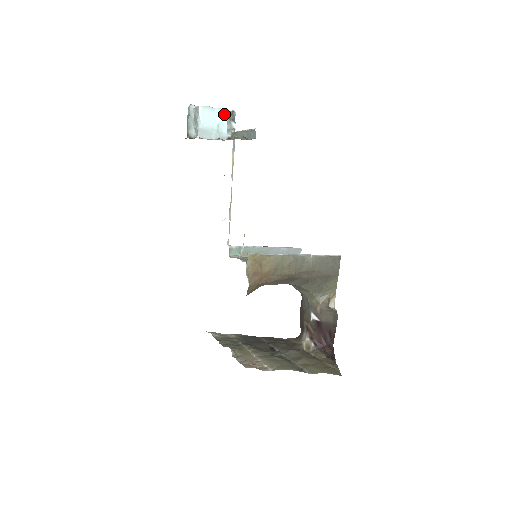
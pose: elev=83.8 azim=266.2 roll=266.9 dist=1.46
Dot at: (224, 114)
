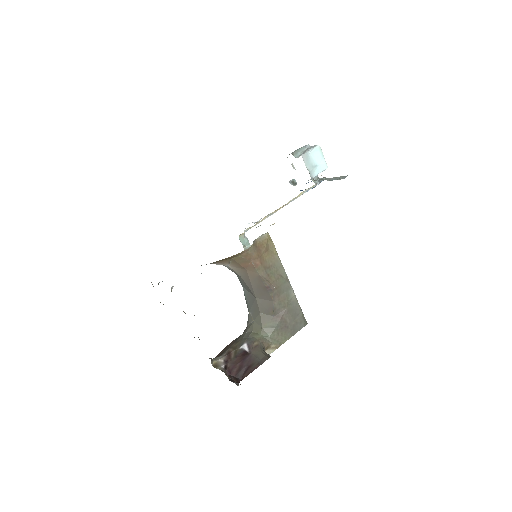
Dot at: (324, 166)
